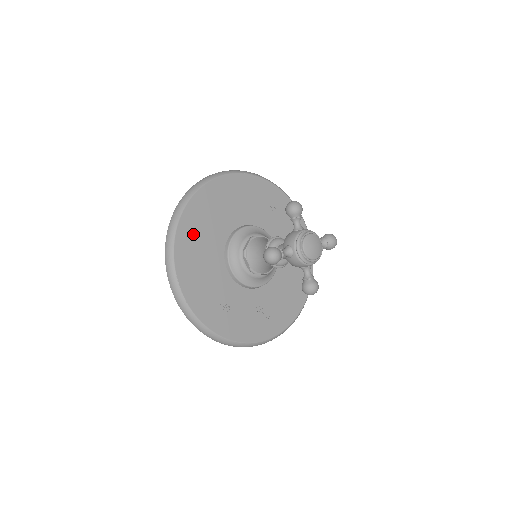
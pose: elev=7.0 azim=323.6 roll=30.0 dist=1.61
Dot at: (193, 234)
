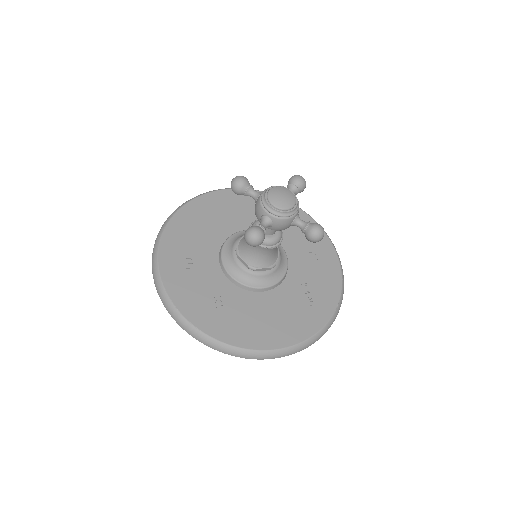
Dot at: (220, 205)
